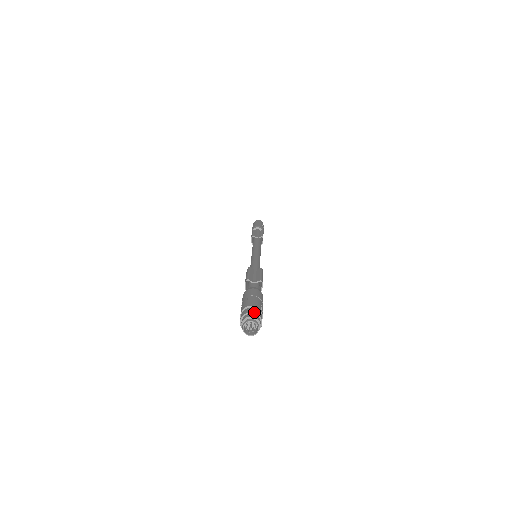
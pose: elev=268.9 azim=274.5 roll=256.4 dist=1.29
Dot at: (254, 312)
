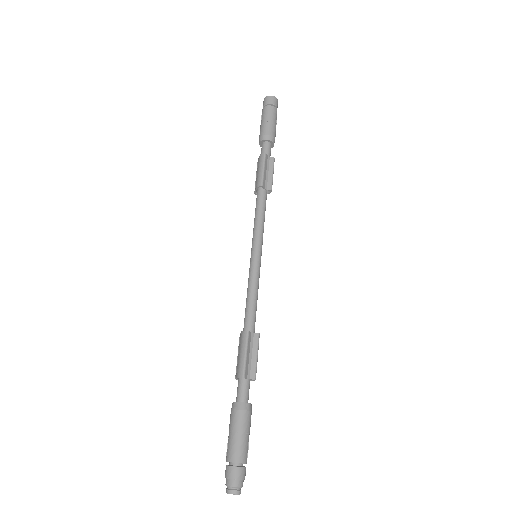
Dot at: (242, 479)
